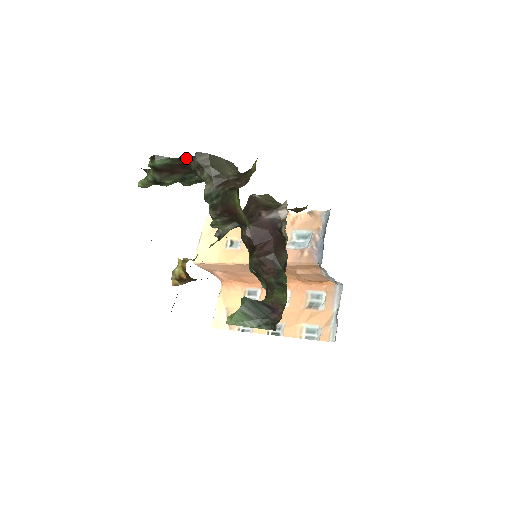
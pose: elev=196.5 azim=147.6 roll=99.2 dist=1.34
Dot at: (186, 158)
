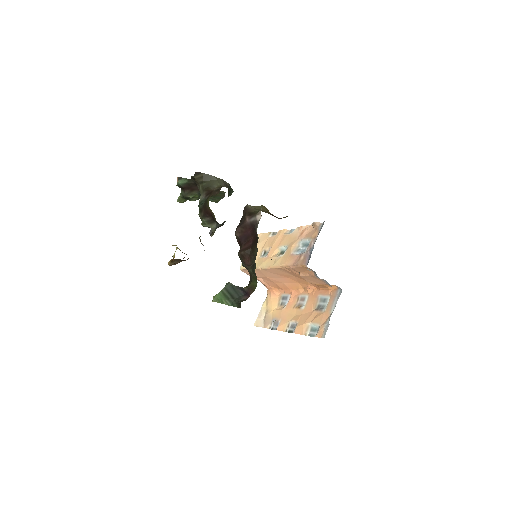
Dot at: (194, 178)
